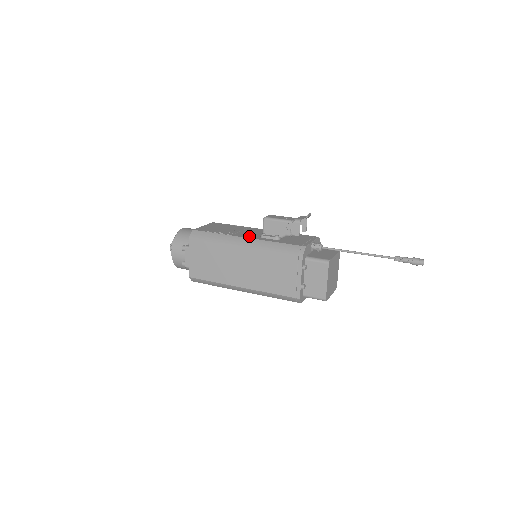
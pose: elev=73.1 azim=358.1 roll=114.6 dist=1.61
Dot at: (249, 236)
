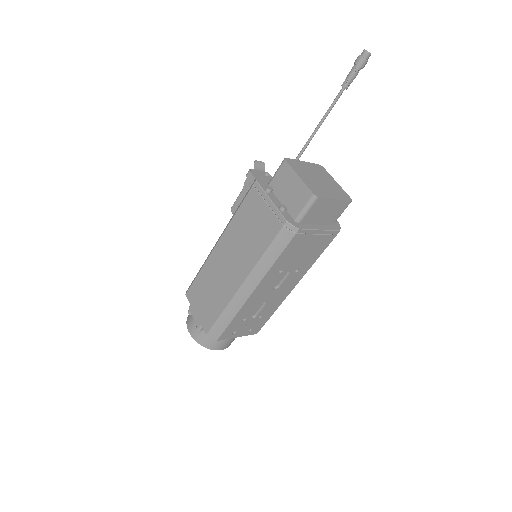
Dot at: occluded
